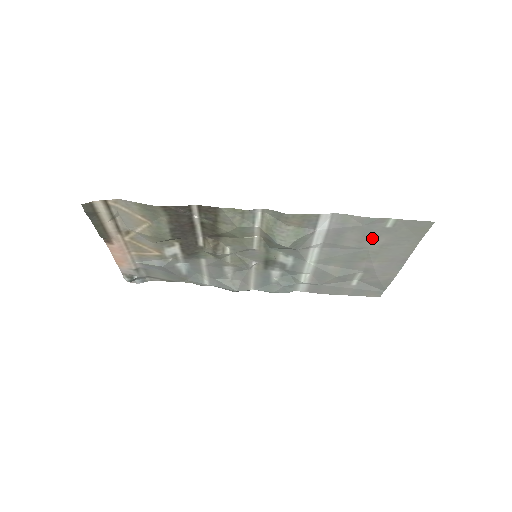
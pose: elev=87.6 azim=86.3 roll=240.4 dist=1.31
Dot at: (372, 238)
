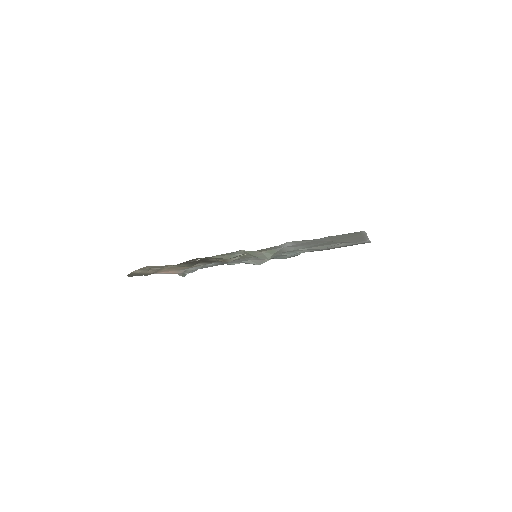
Dot at: (328, 240)
